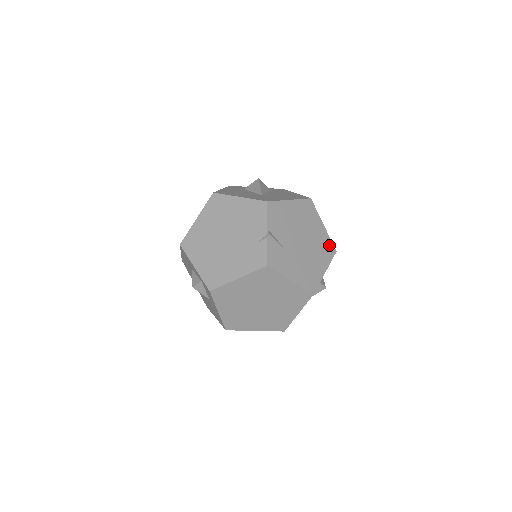
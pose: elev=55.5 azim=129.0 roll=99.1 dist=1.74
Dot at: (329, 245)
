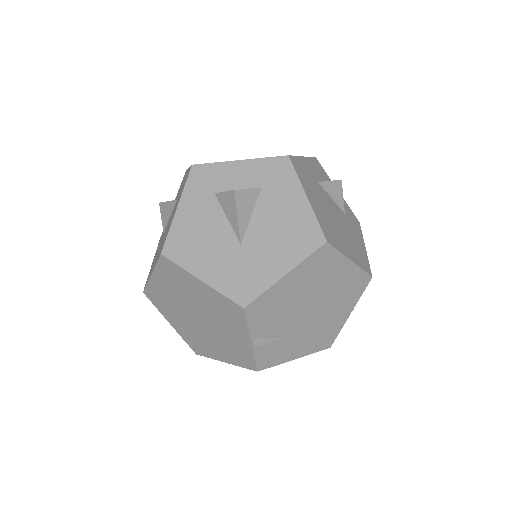
Dot at: (359, 279)
